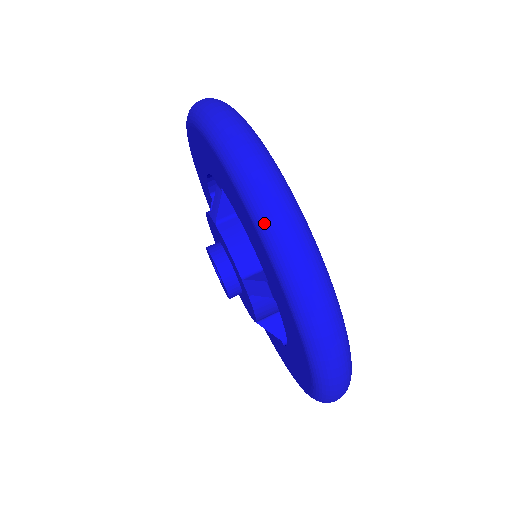
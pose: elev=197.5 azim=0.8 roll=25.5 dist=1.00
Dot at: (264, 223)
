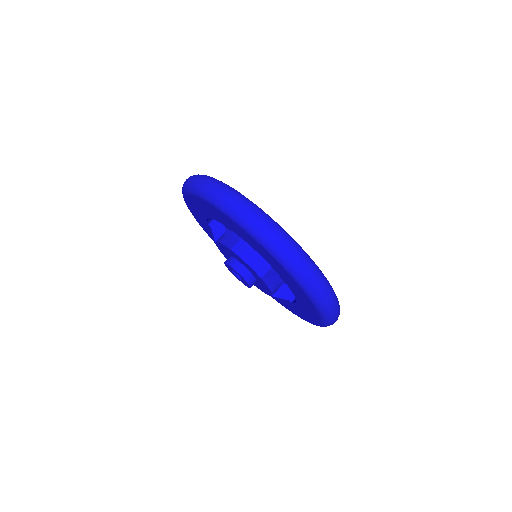
Dot at: (187, 186)
